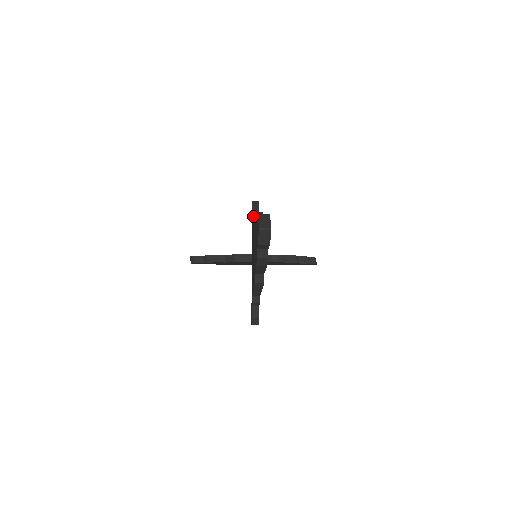
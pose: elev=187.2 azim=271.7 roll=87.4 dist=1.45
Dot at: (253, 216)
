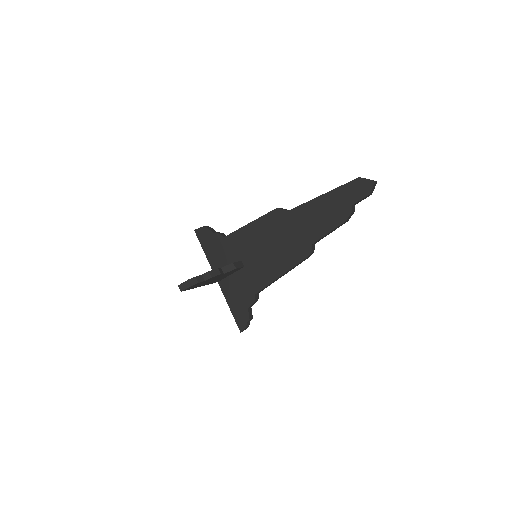
Dot at: (256, 220)
